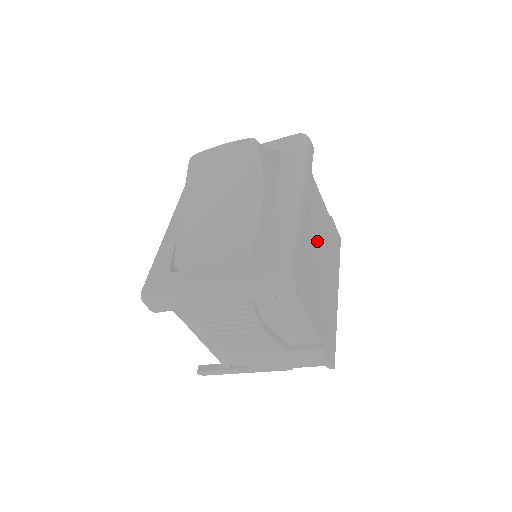
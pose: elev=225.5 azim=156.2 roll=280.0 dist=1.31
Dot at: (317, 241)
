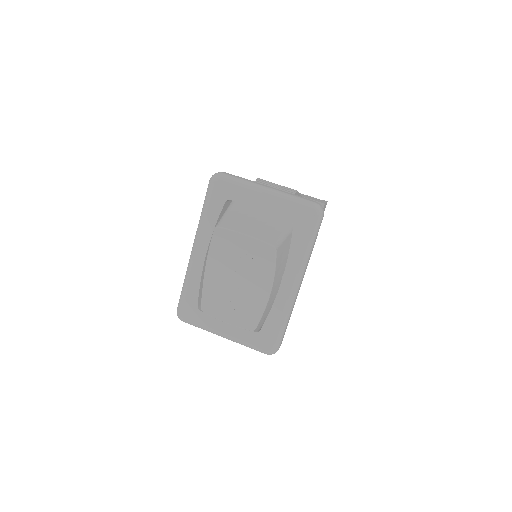
Dot at: occluded
